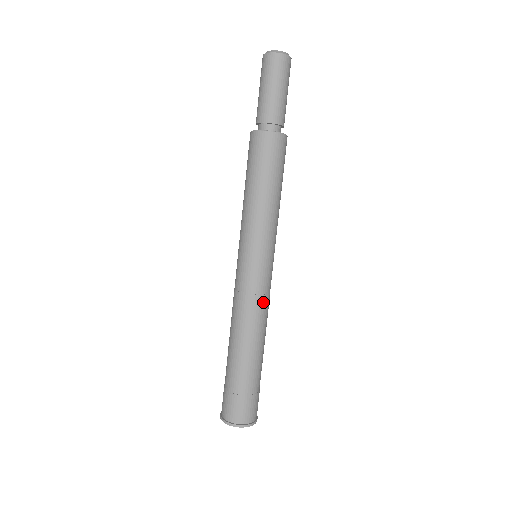
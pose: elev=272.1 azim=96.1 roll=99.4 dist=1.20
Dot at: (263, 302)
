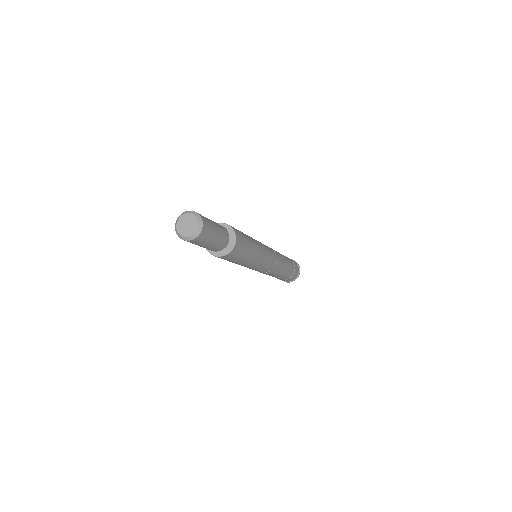
Dot at: (278, 264)
